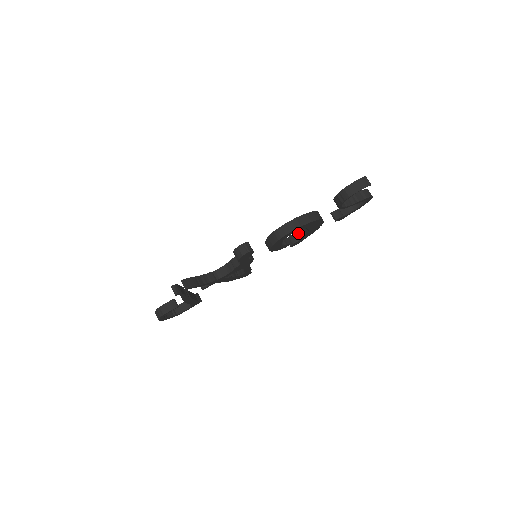
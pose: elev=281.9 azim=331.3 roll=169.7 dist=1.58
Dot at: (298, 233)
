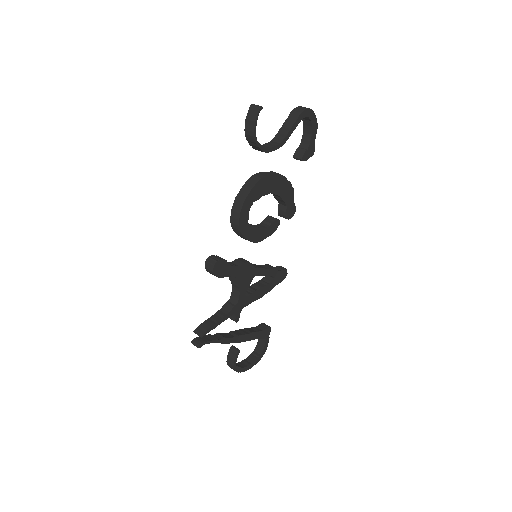
Dot at: (280, 203)
